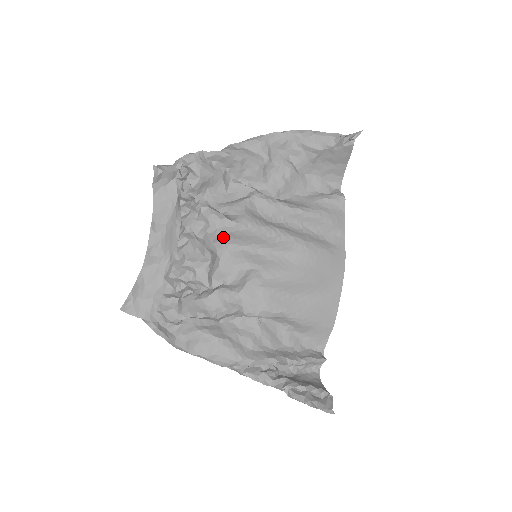
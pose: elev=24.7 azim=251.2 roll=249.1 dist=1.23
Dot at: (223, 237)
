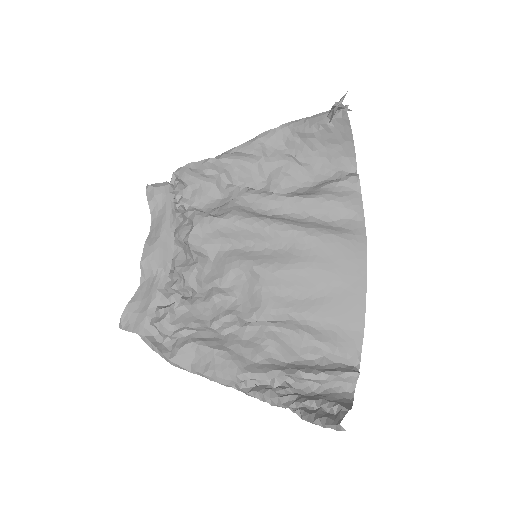
Dot at: (211, 237)
